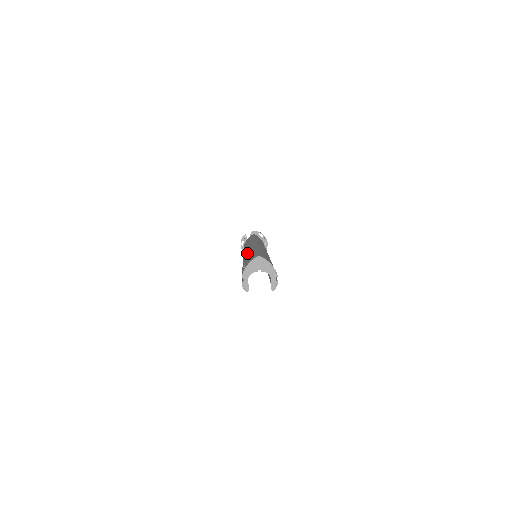
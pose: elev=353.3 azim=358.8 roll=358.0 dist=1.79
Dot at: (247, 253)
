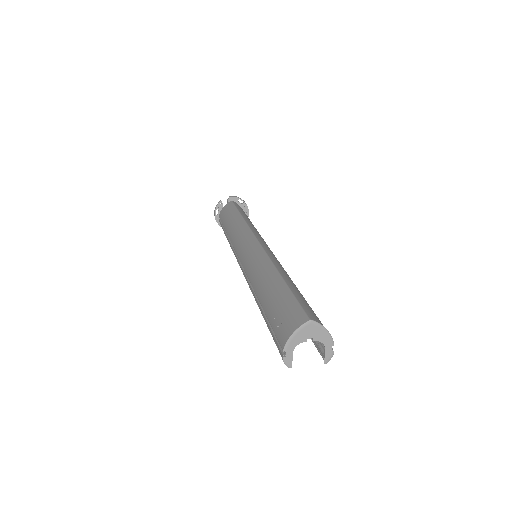
Dot at: (258, 271)
